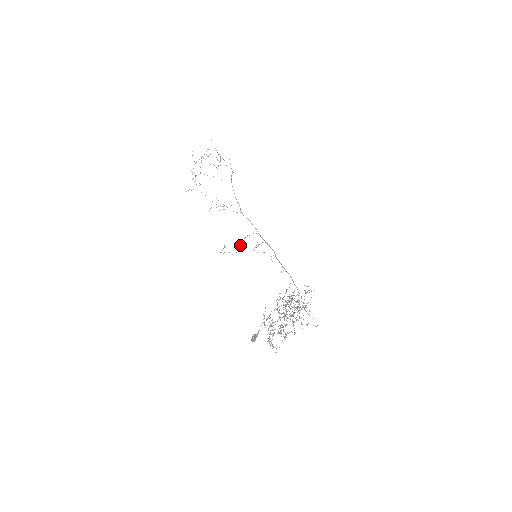
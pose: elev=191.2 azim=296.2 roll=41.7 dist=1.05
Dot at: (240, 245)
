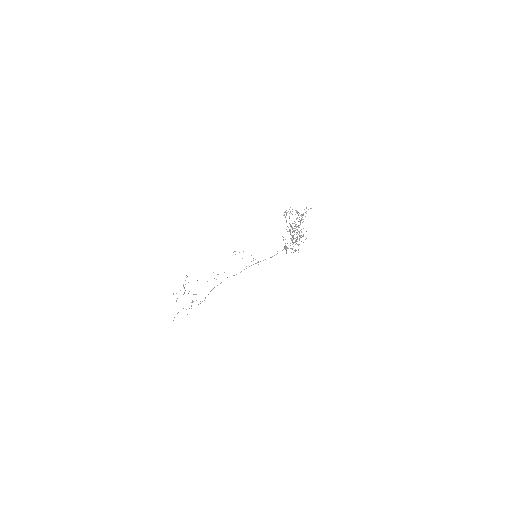
Dot at: occluded
